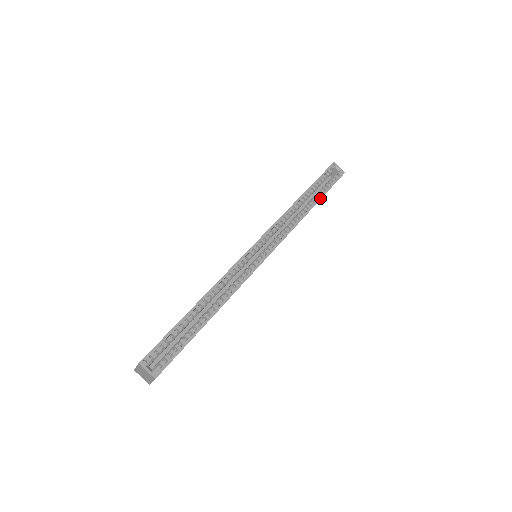
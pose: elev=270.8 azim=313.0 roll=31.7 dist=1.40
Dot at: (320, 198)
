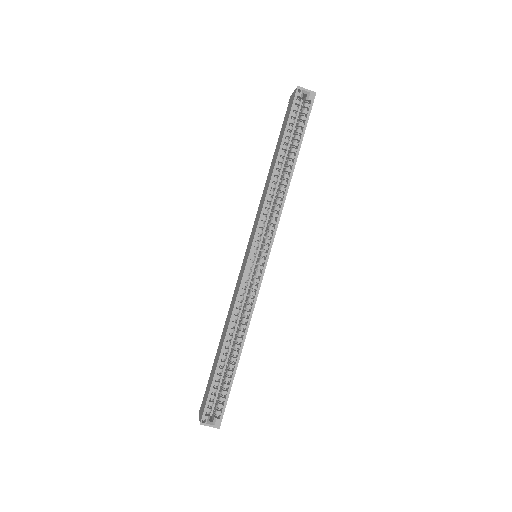
Dot at: (298, 151)
